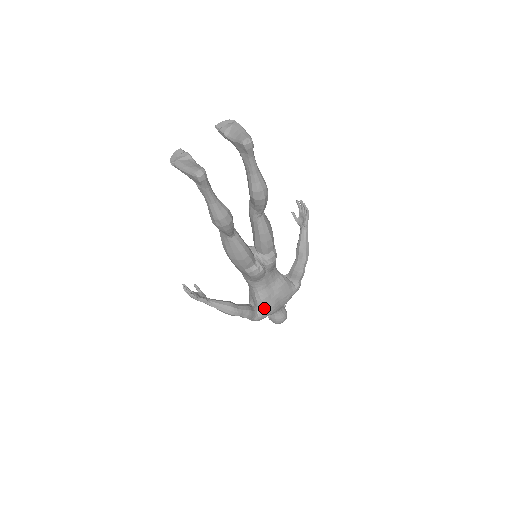
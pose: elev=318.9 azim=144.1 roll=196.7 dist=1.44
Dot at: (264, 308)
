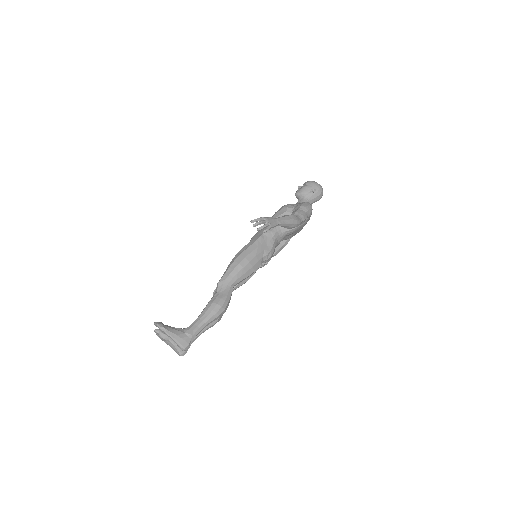
Dot at: occluded
